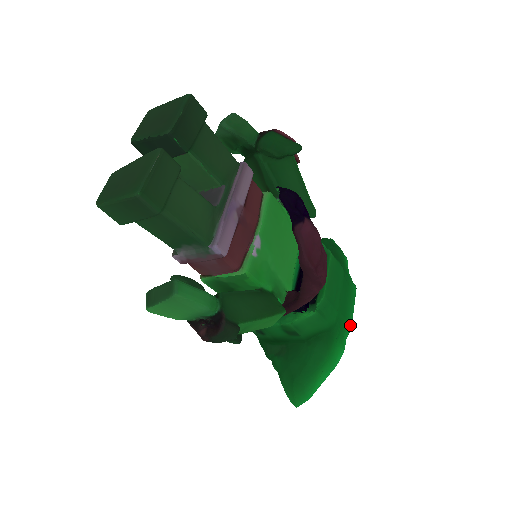
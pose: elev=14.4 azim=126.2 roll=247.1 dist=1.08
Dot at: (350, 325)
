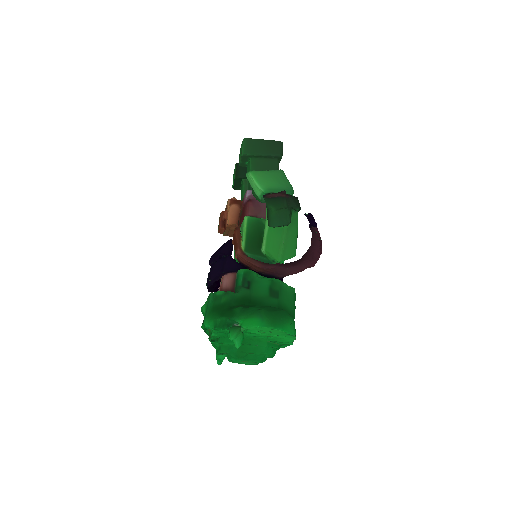
Dot at: occluded
